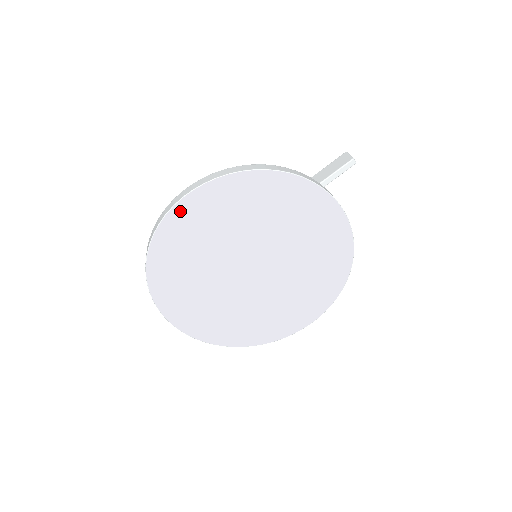
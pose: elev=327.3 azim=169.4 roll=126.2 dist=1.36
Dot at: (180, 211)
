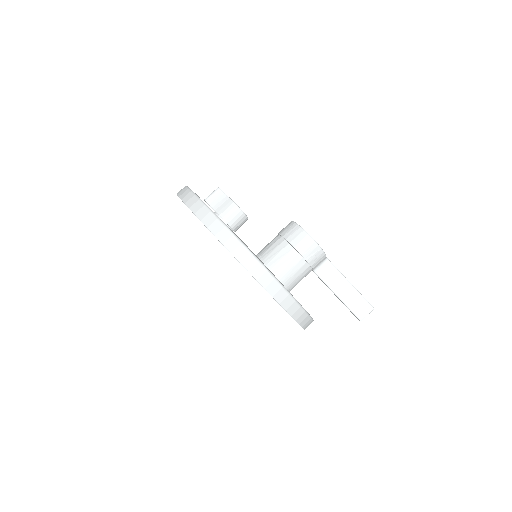
Dot at: occluded
